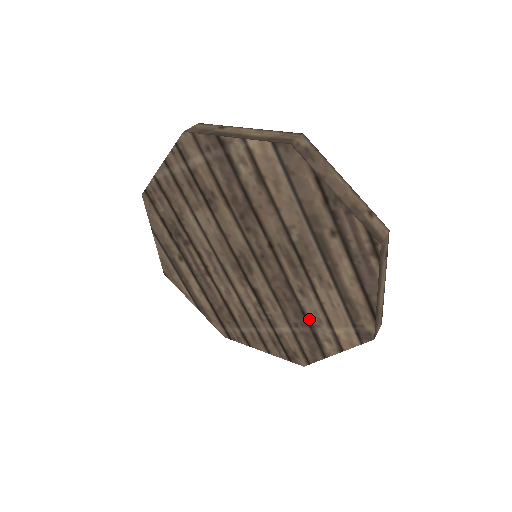
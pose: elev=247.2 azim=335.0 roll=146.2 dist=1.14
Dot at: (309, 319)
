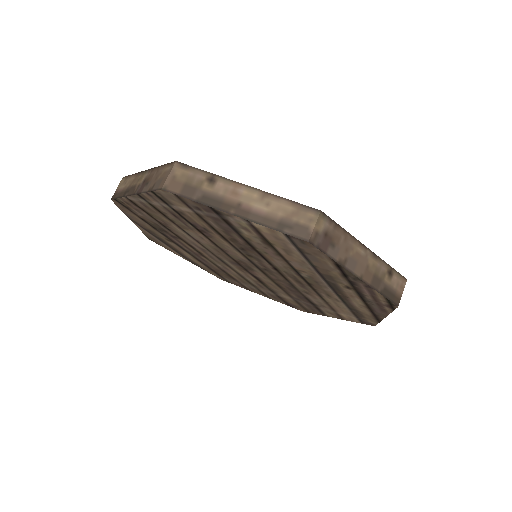
Dot at: (312, 302)
